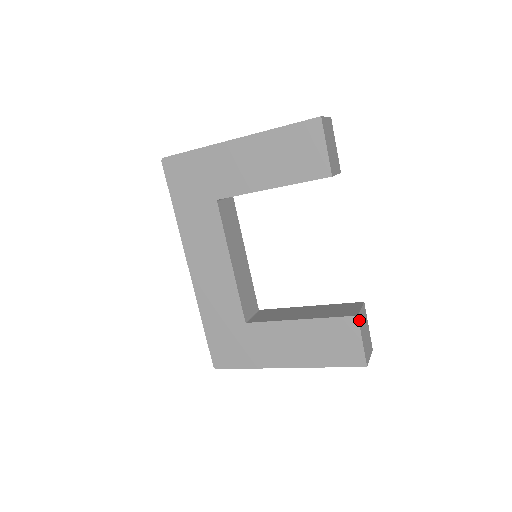
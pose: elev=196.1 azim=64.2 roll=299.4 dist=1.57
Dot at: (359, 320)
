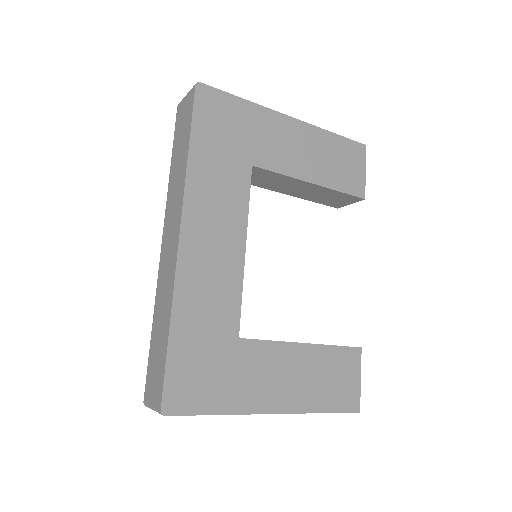
Dot at: (359, 354)
